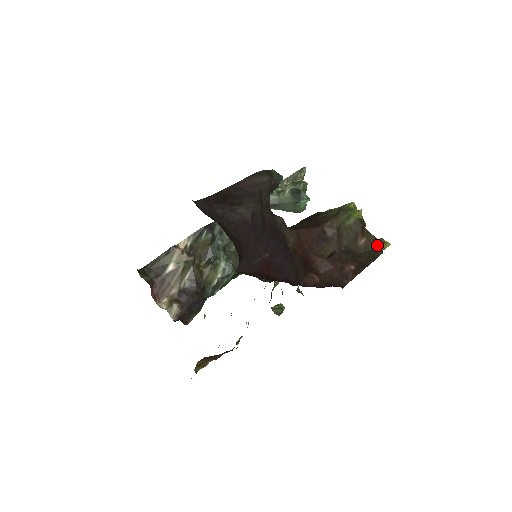
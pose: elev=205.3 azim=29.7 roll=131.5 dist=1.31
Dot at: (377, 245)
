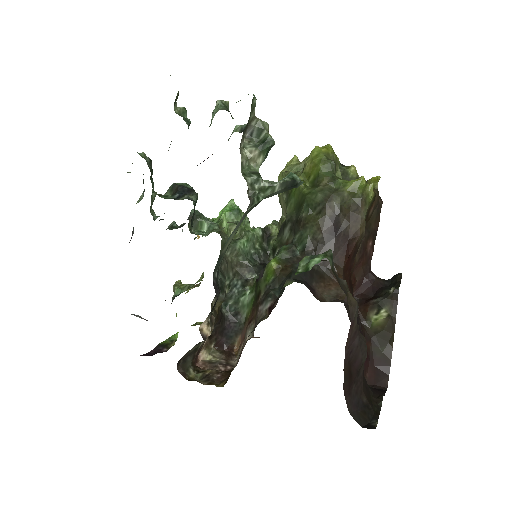
Dot at: (379, 199)
